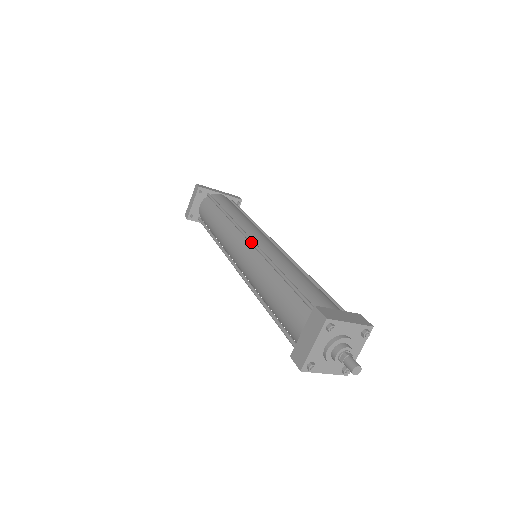
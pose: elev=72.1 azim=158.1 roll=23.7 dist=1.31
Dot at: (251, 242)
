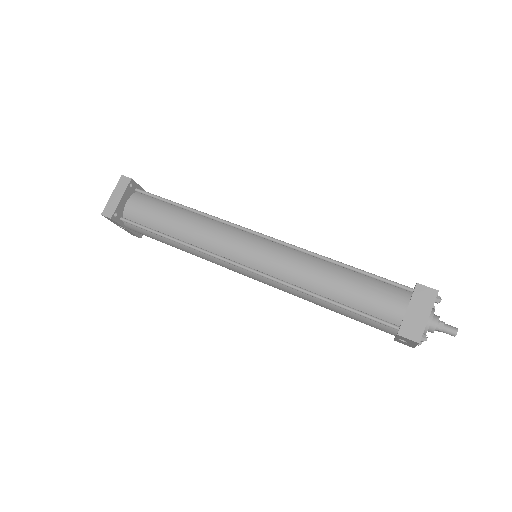
Dot at: (271, 238)
